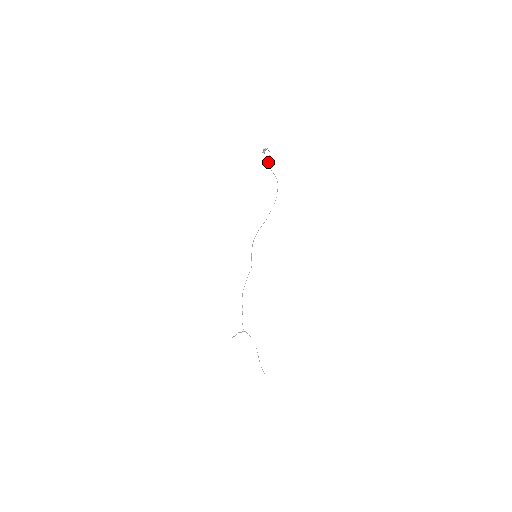
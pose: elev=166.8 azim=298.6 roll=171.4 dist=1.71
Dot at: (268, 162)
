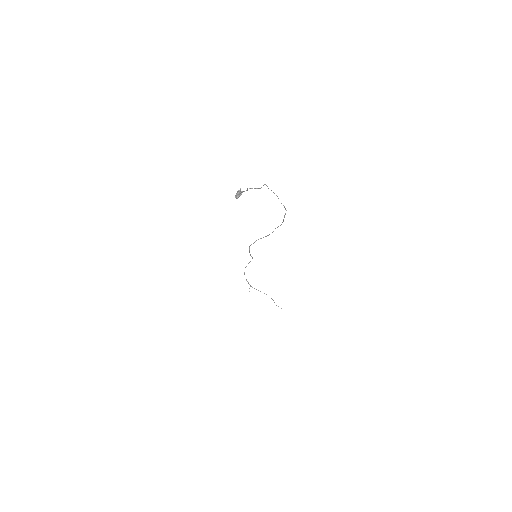
Dot at: (266, 185)
